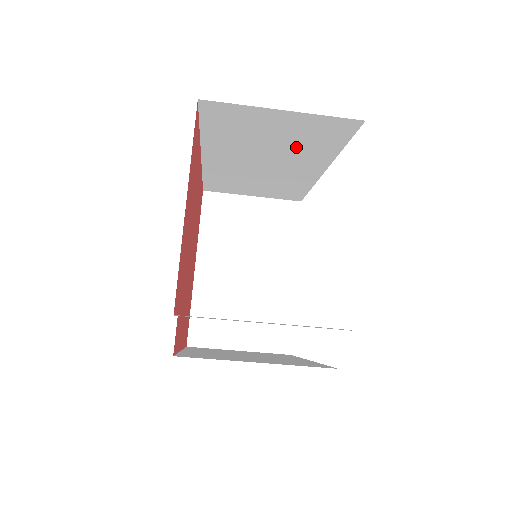
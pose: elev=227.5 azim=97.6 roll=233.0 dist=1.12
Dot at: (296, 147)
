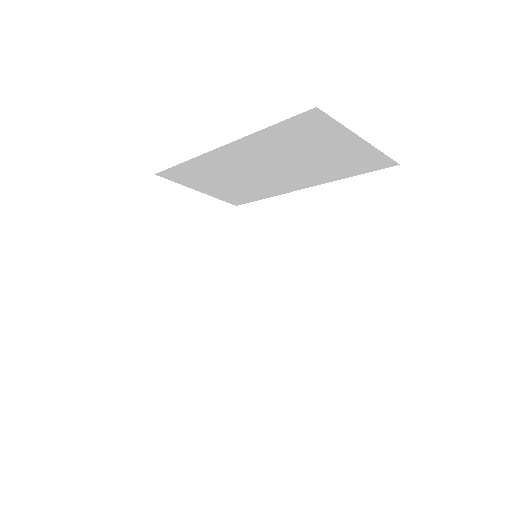
Dot at: (318, 166)
